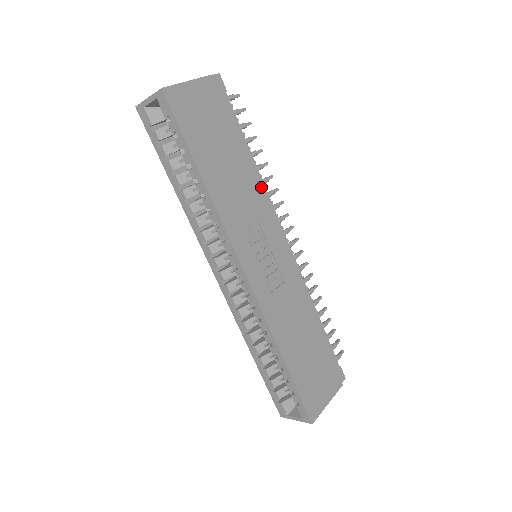
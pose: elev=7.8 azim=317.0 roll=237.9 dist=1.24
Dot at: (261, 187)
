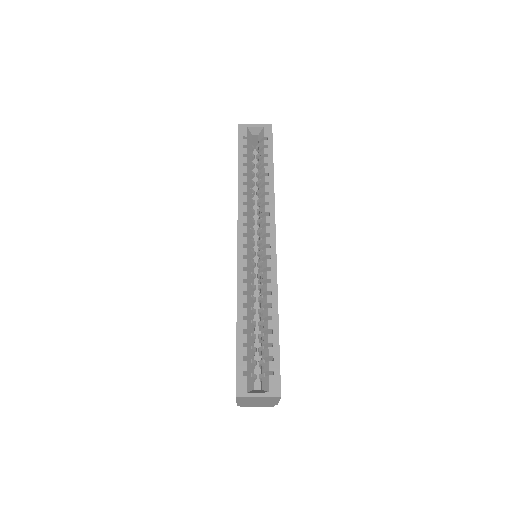
Dot at: occluded
